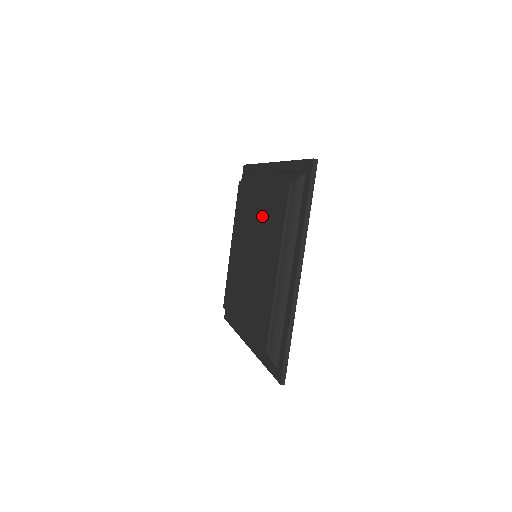
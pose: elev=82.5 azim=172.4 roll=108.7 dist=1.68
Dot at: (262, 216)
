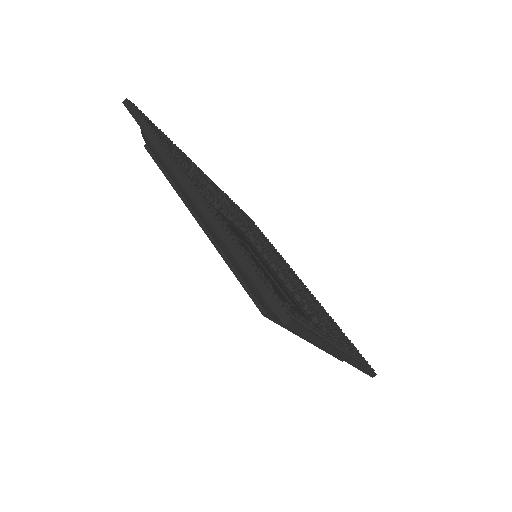
Dot at: occluded
